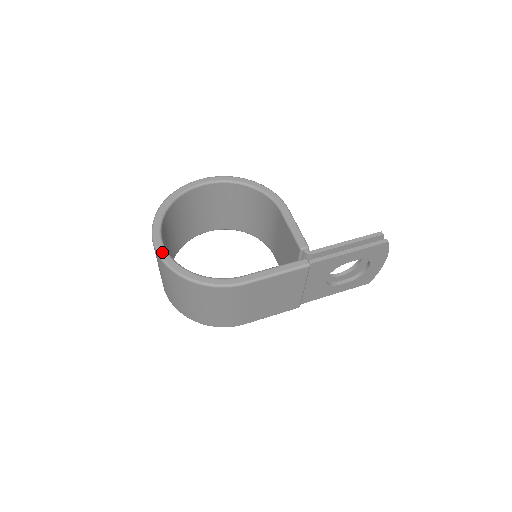
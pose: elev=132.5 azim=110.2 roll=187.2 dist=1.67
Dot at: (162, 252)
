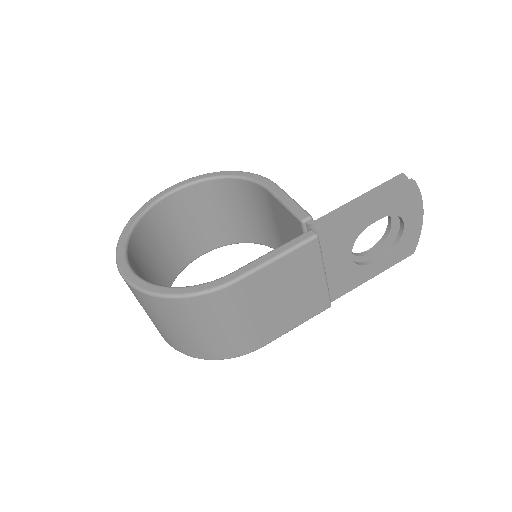
Dot at: (128, 275)
